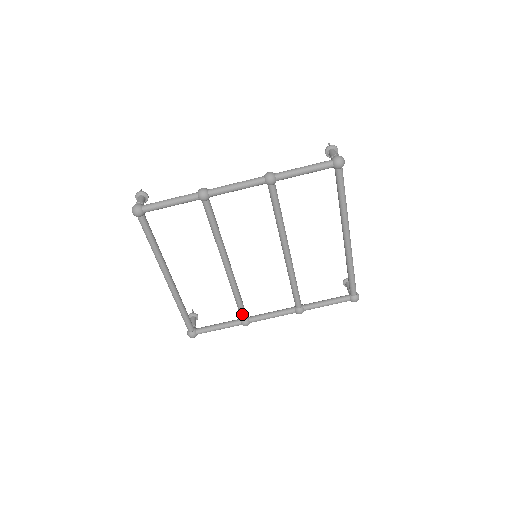
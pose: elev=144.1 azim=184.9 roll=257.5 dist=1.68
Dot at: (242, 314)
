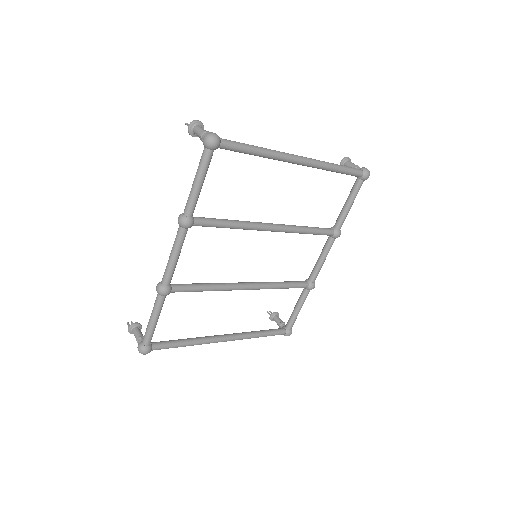
Dot at: (301, 287)
